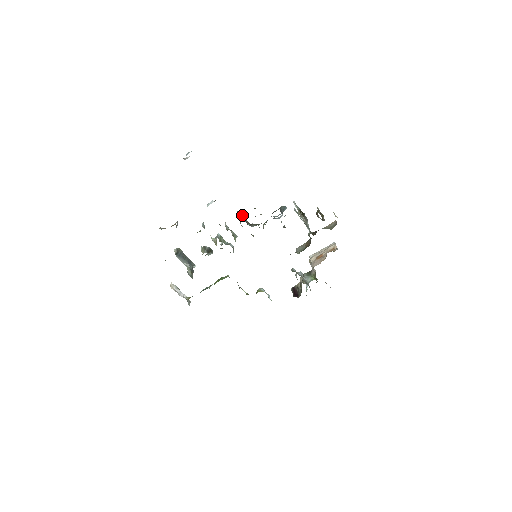
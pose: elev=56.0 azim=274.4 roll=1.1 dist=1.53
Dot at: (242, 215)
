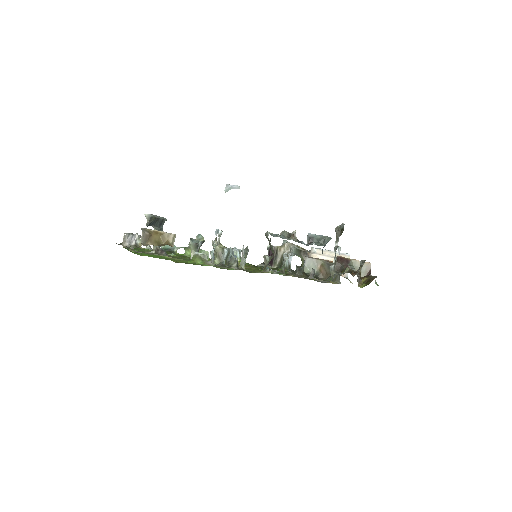
Dot at: (273, 251)
